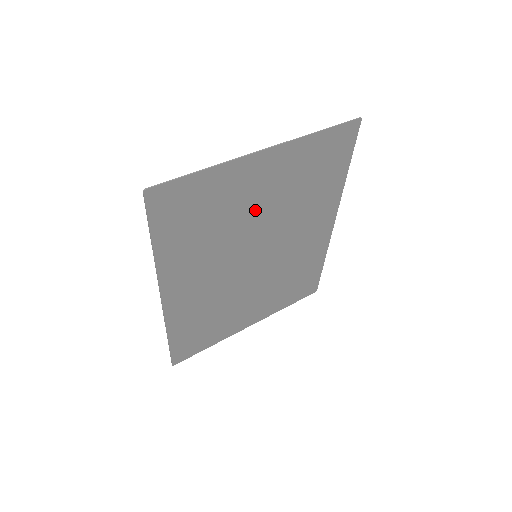
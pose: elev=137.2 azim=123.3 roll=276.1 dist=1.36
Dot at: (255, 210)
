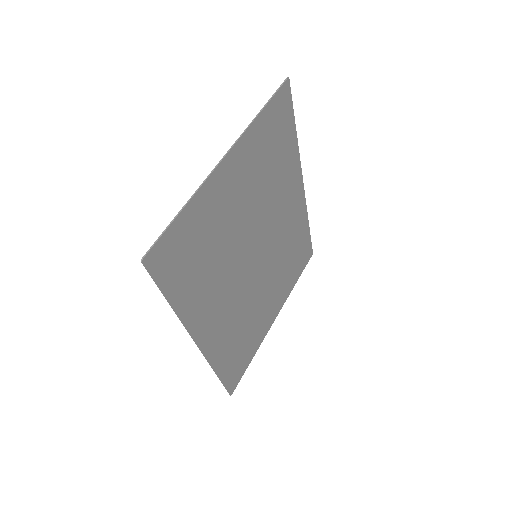
Dot at: (239, 216)
